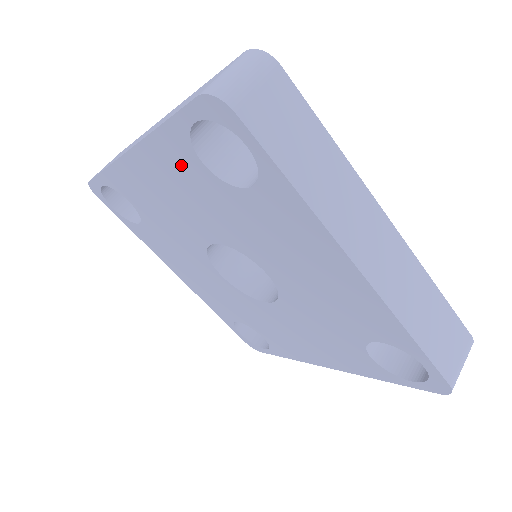
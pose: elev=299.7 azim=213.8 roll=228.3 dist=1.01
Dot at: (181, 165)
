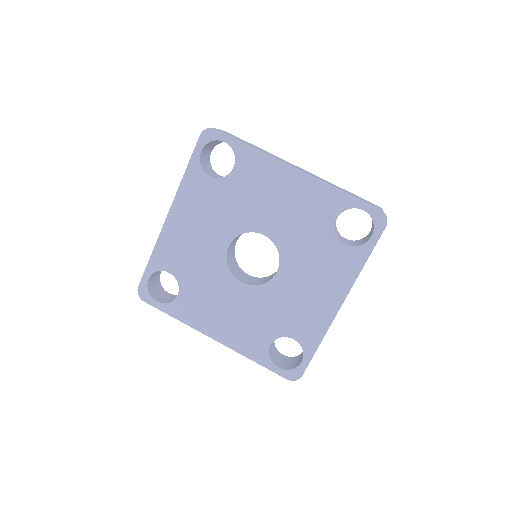
Dot at: (199, 190)
